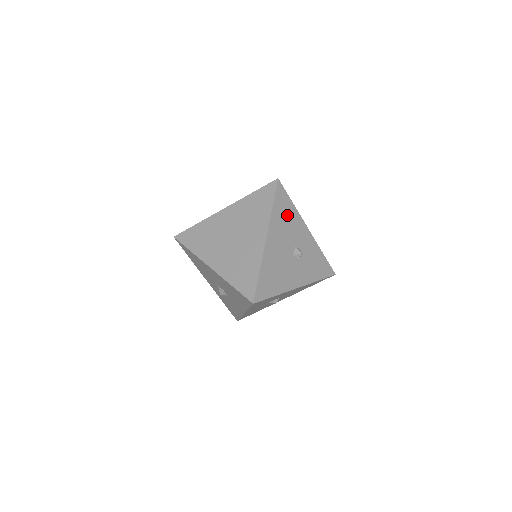
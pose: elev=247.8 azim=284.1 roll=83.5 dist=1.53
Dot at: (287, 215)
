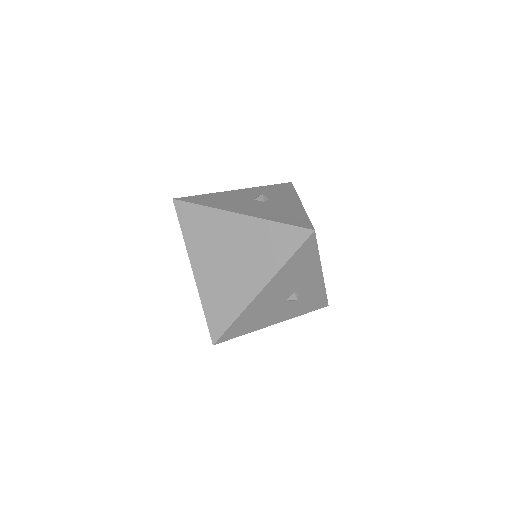
Dot at: (303, 265)
